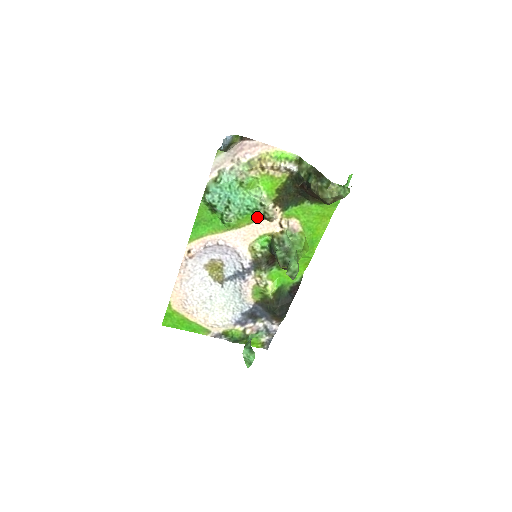
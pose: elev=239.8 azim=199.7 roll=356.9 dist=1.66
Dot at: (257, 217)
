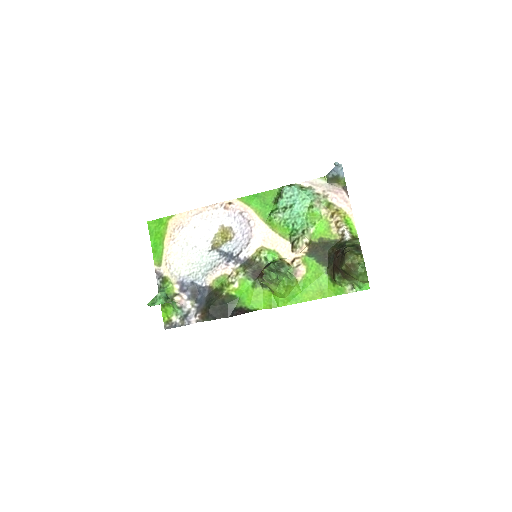
Dot at: (290, 238)
